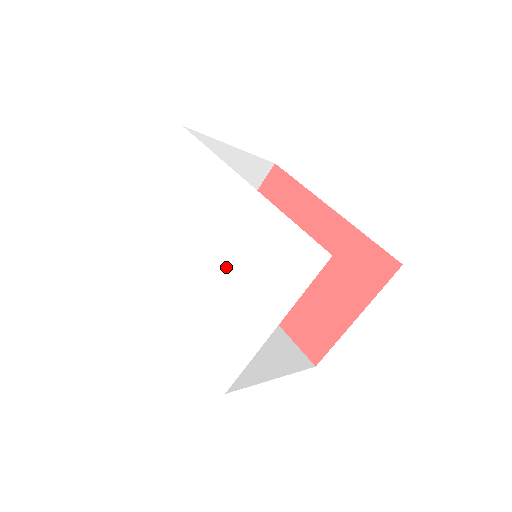
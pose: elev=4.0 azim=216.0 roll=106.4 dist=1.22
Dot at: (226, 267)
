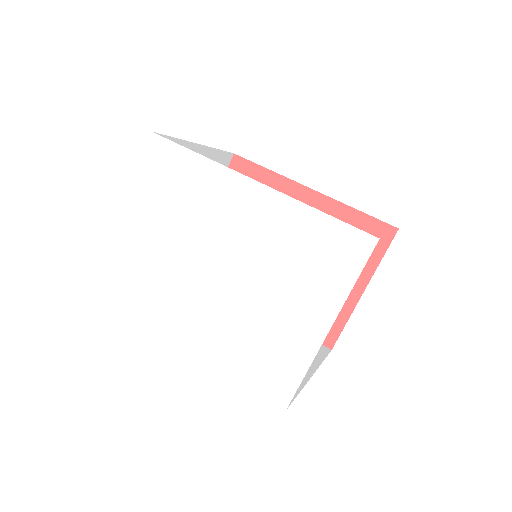
Dot at: (252, 277)
